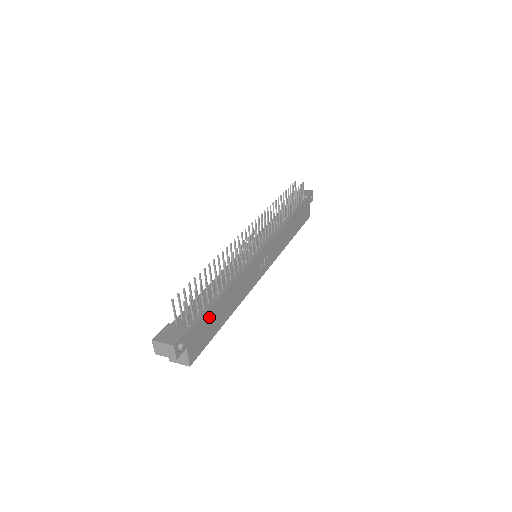
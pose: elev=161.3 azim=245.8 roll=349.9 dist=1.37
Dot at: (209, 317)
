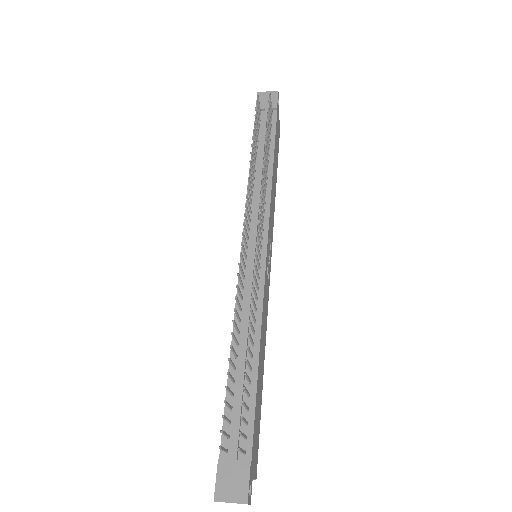
Dot at: (256, 413)
